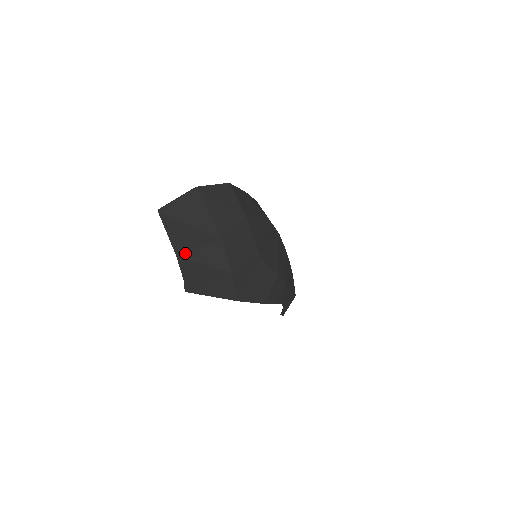
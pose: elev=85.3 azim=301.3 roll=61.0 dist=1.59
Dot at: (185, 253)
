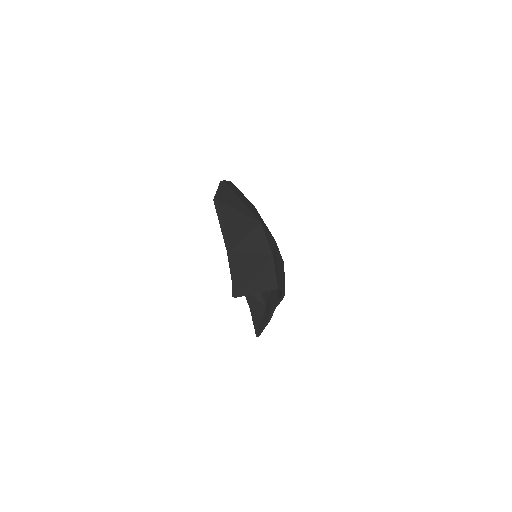
Dot at: (236, 246)
